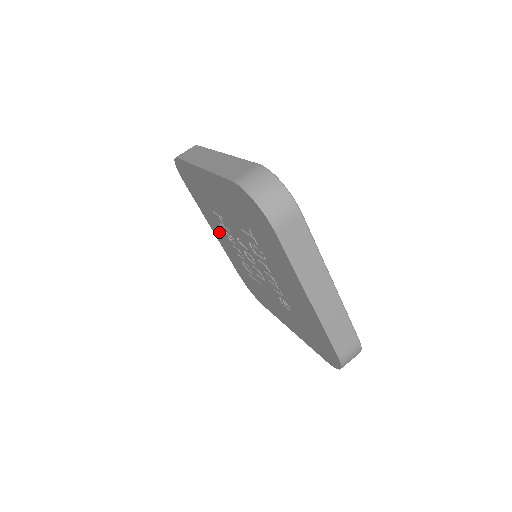
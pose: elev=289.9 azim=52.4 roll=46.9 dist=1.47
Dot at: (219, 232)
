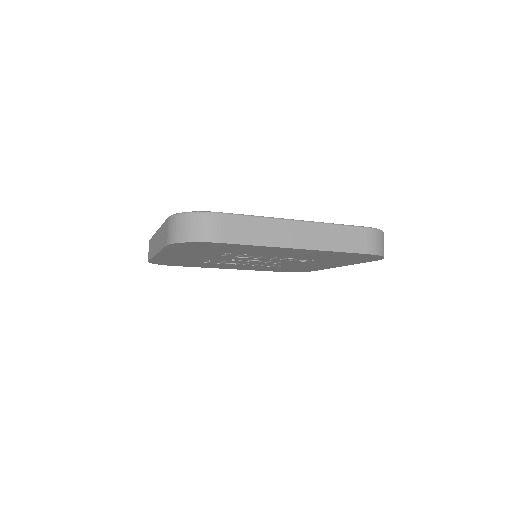
Dot at: occluded
